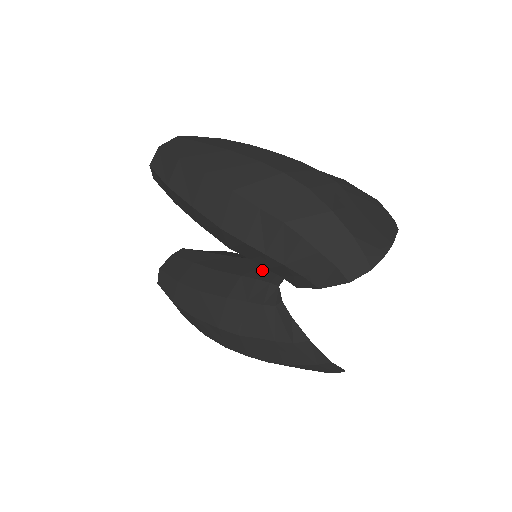
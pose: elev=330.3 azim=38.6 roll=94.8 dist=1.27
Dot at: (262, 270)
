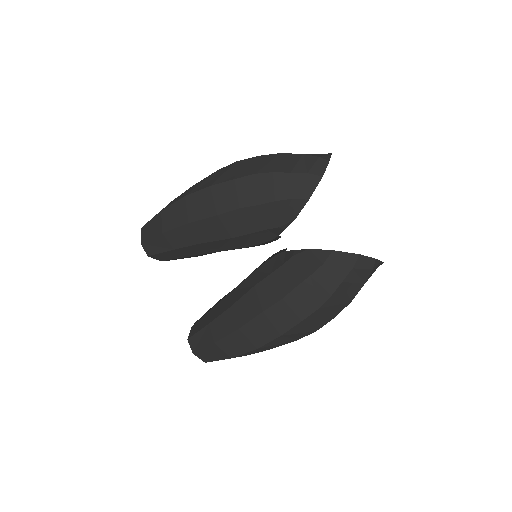
Dot at: occluded
